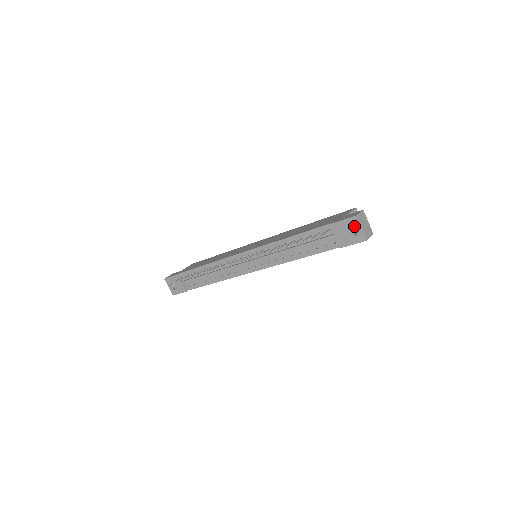
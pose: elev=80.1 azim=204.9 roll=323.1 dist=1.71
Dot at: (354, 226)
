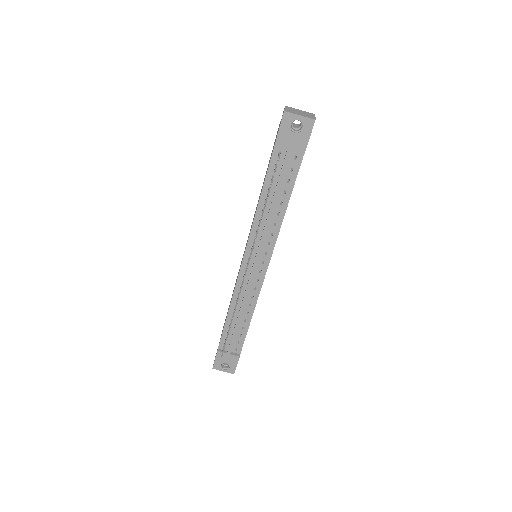
Dot at: (294, 126)
